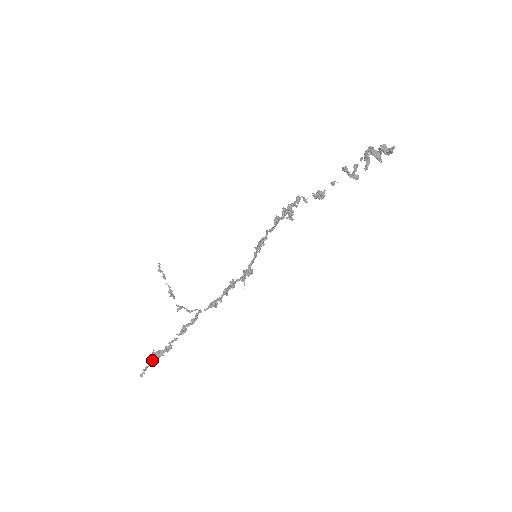
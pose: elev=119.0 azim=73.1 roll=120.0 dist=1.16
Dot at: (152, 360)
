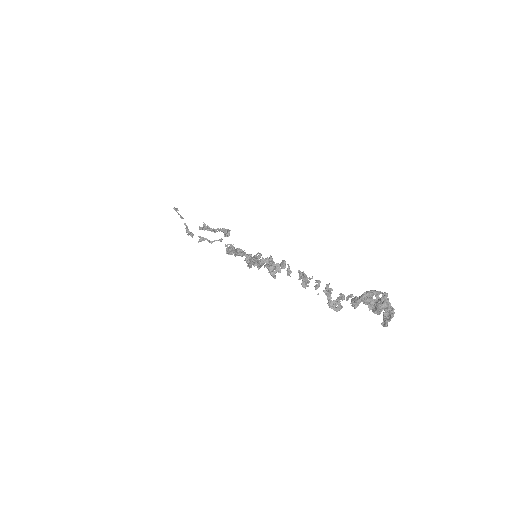
Dot at: occluded
